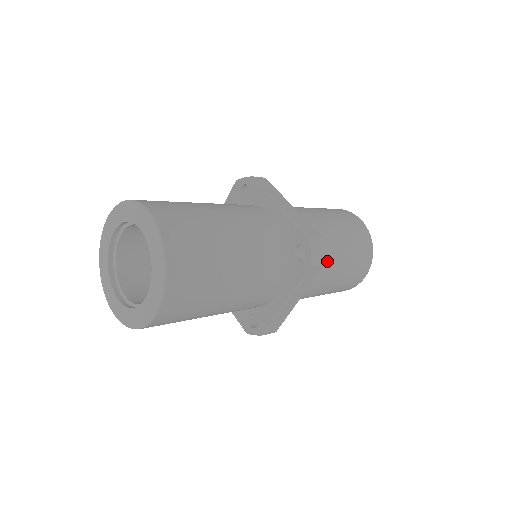
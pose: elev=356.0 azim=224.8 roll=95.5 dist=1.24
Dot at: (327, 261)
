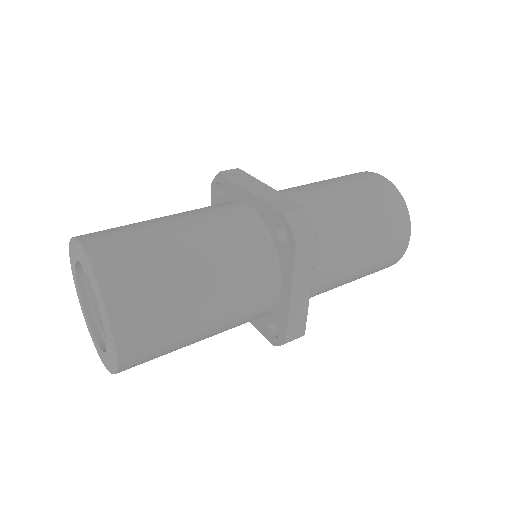
Dot at: occluded
